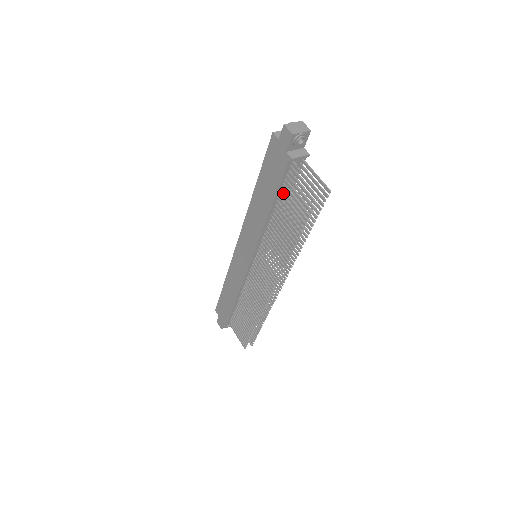
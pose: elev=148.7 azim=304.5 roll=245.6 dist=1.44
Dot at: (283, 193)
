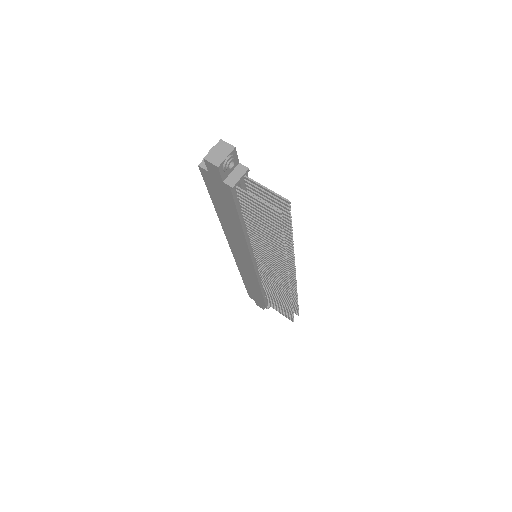
Dot at: occluded
